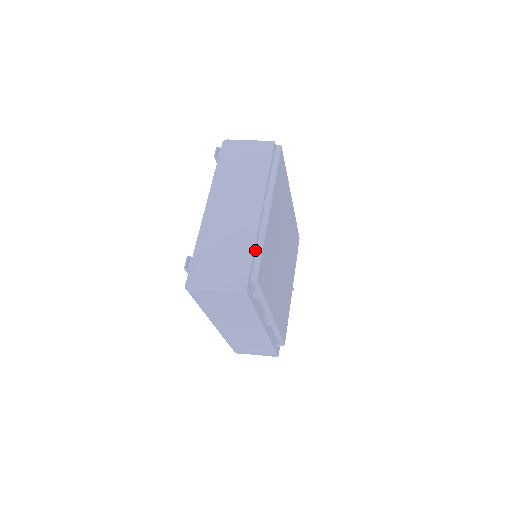
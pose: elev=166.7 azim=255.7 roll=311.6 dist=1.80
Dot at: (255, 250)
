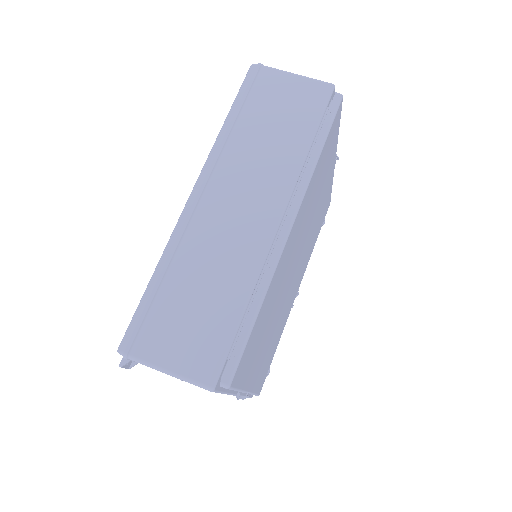
Dot at: occluded
